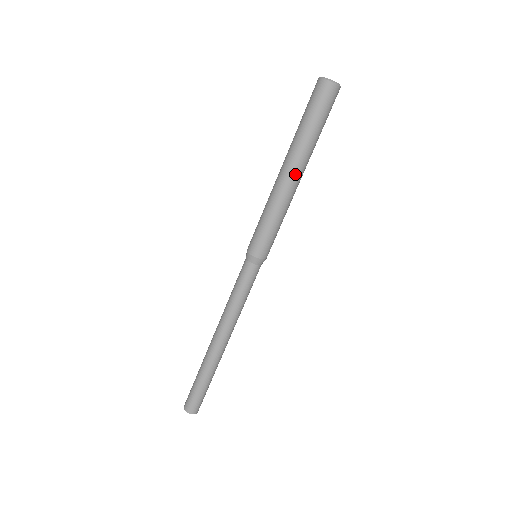
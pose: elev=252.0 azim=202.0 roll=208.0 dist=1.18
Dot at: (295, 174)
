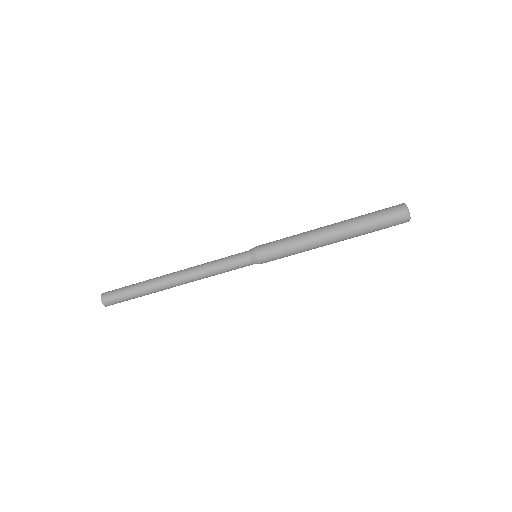
Dot at: (333, 237)
